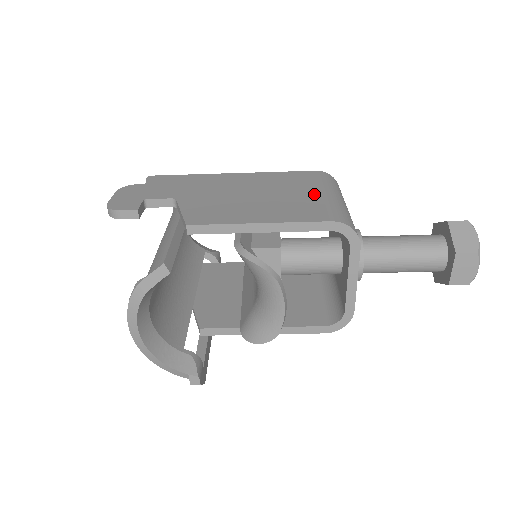
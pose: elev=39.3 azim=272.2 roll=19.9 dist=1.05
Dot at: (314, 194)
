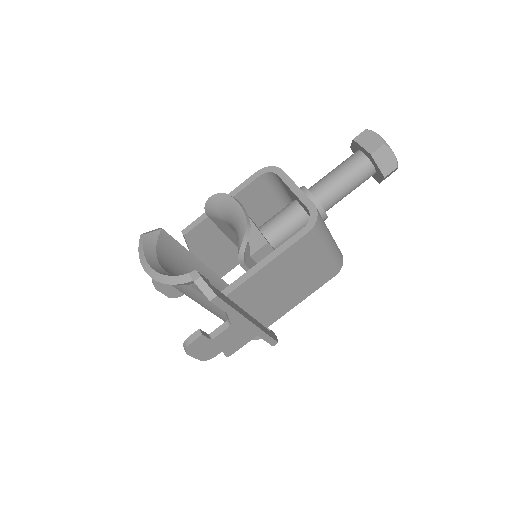
Dot at: occluded
